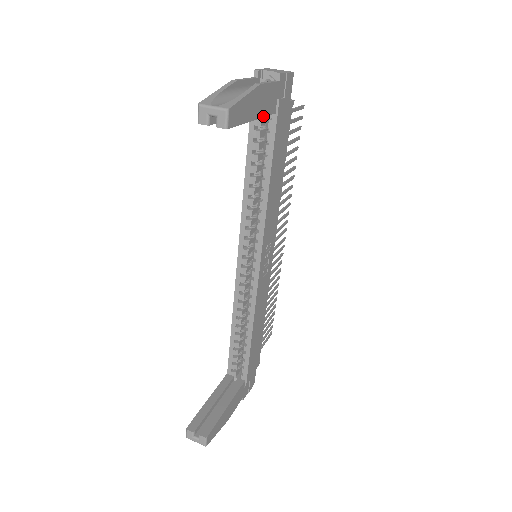
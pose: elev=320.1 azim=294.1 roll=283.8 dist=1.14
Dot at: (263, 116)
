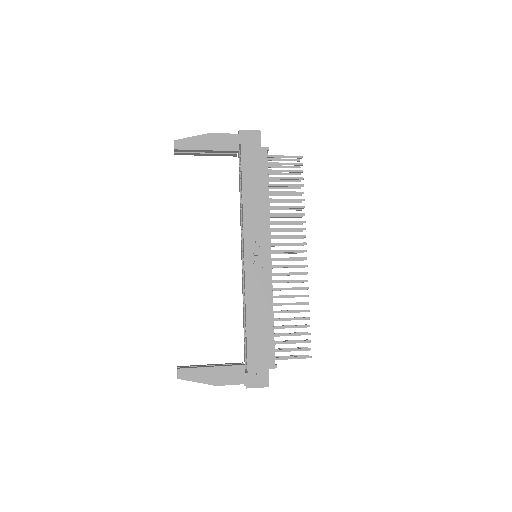
Dot at: (220, 150)
